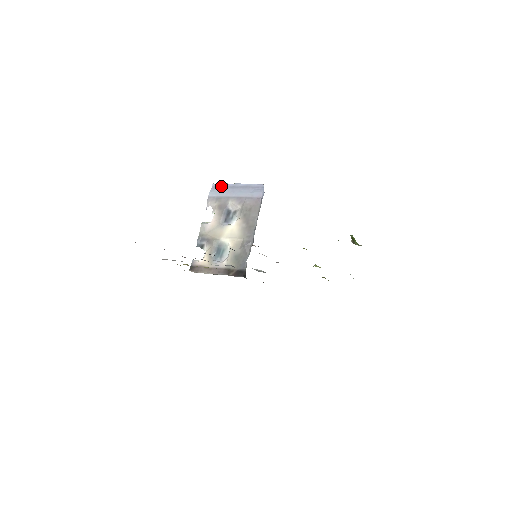
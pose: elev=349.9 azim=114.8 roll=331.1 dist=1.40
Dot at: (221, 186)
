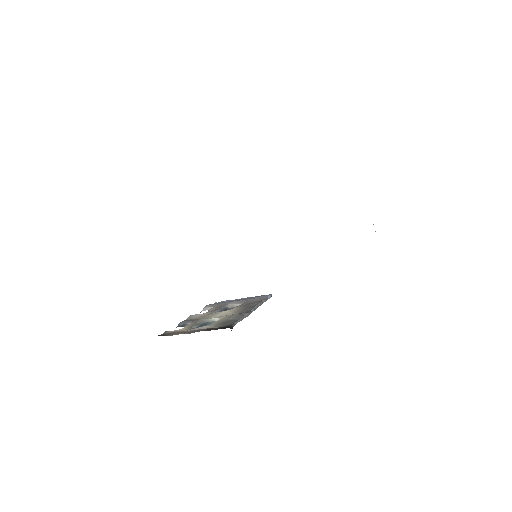
Dot at: (224, 301)
